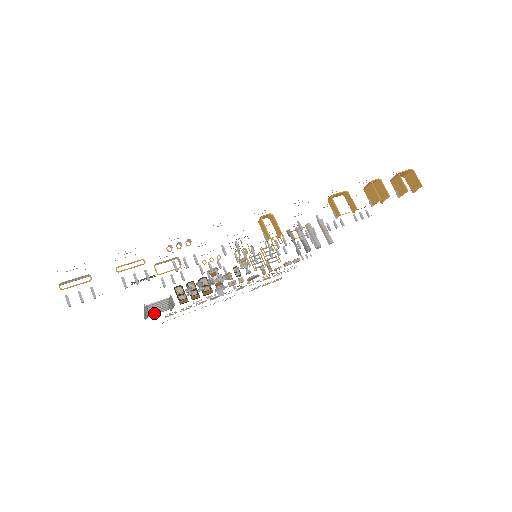
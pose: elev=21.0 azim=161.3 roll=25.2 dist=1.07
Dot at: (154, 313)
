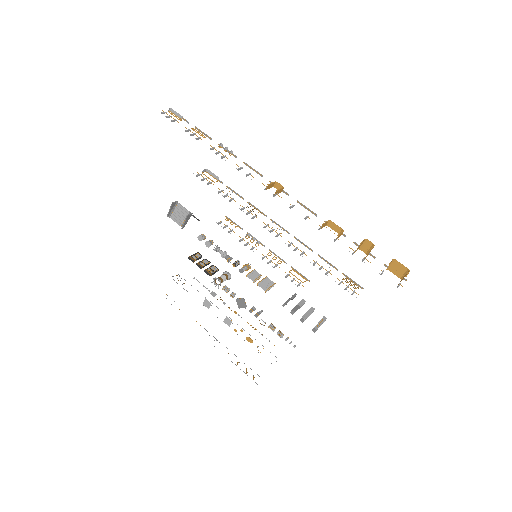
Dot at: (174, 218)
